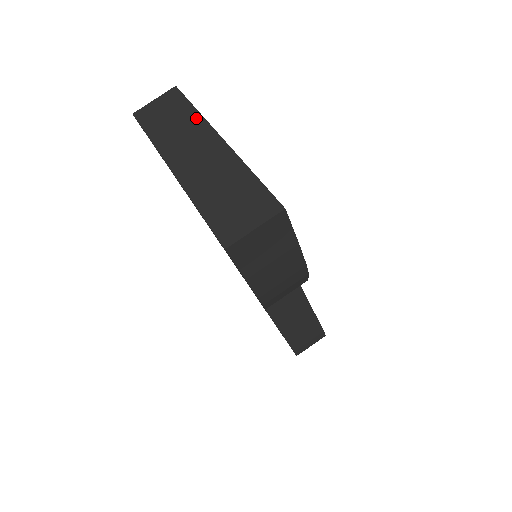
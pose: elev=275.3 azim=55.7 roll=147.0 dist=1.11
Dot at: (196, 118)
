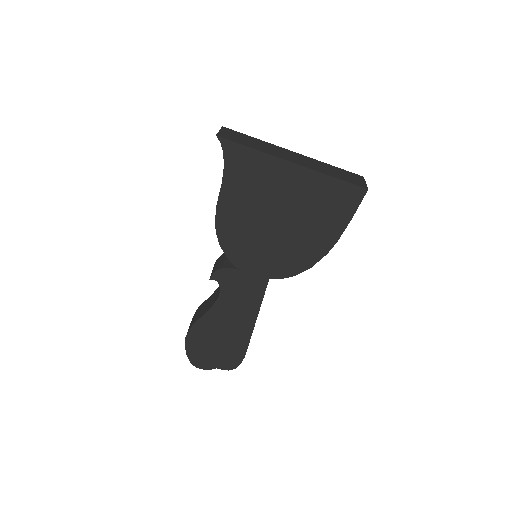
Dot at: (266, 143)
